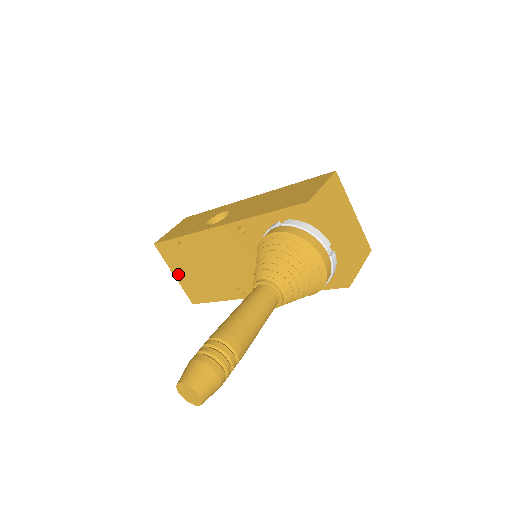
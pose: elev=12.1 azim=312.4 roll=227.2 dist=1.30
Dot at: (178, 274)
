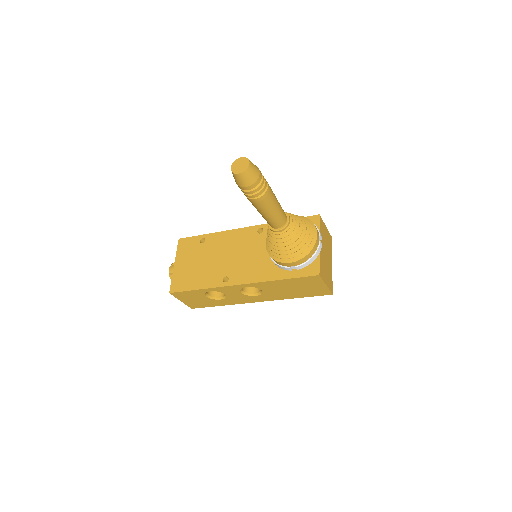
Dot at: (179, 264)
